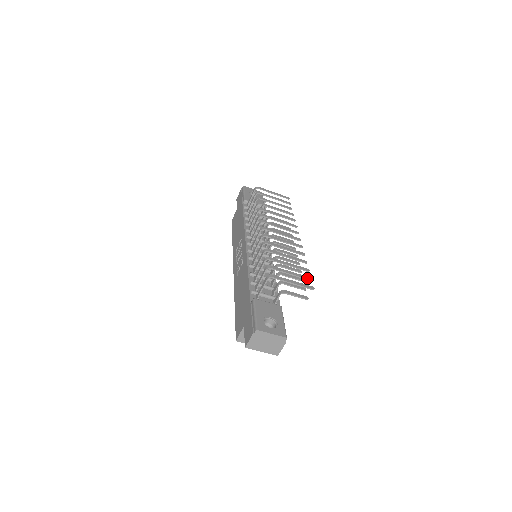
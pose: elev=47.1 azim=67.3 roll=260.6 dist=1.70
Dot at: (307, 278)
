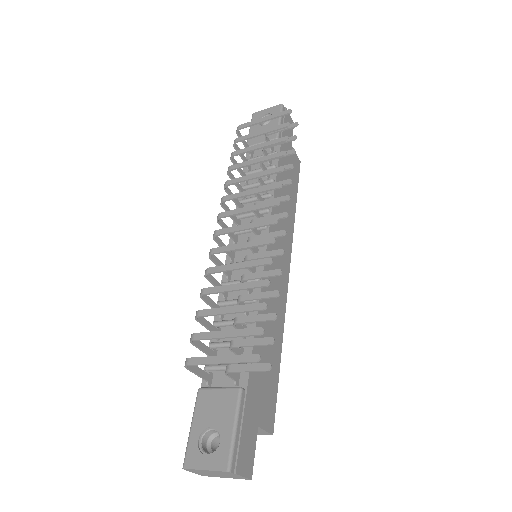
Dot at: (253, 333)
